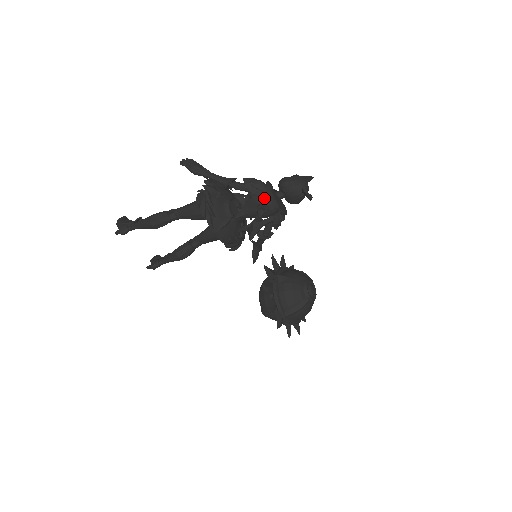
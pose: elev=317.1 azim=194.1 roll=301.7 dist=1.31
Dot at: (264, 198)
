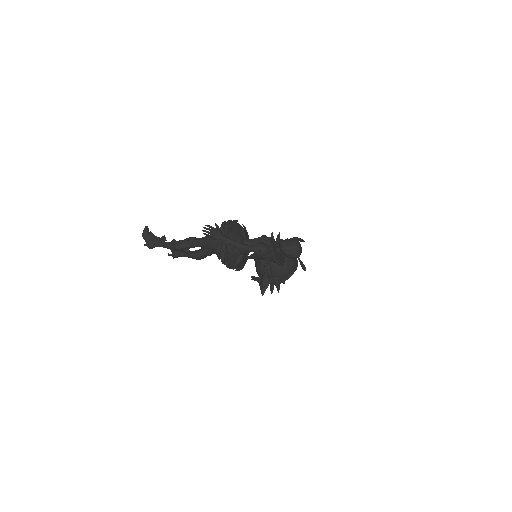
Dot at: (269, 256)
